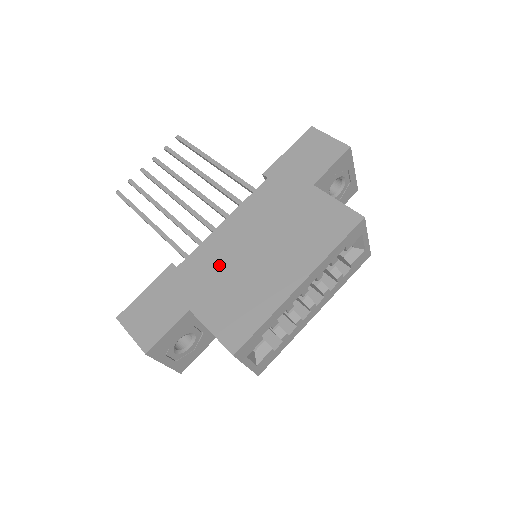
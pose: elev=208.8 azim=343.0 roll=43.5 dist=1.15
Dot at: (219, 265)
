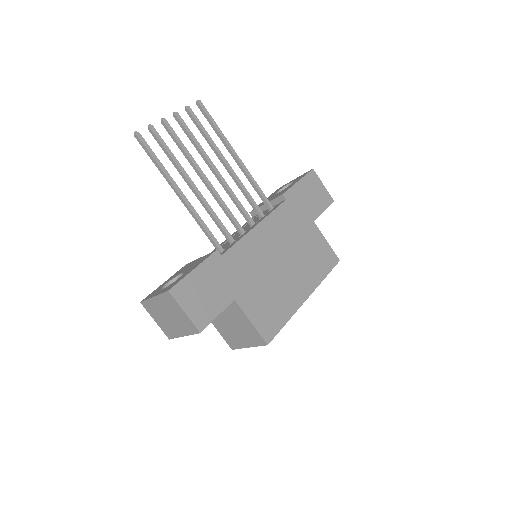
Dot at: (255, 265)
